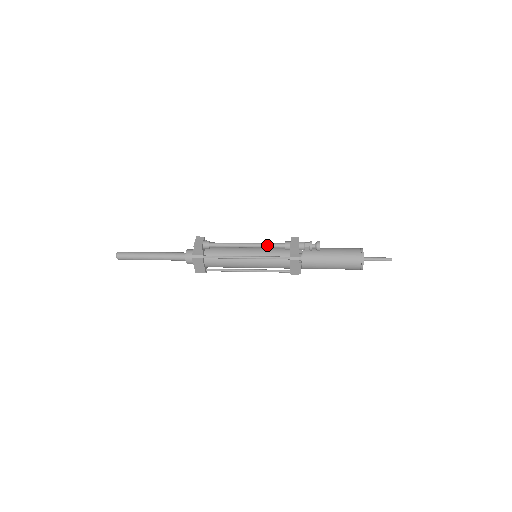
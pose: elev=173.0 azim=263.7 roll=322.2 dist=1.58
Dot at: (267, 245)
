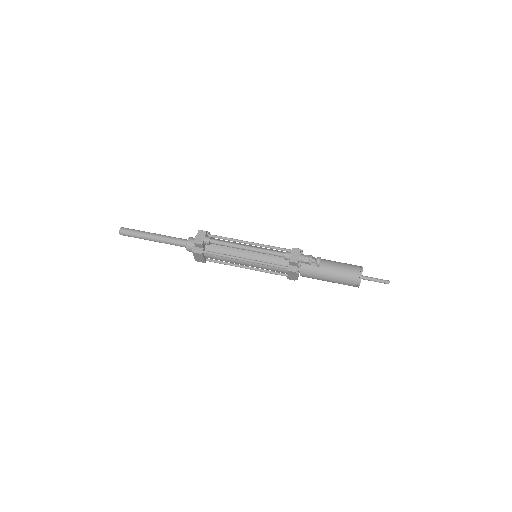
Dot at: (267, 252)
